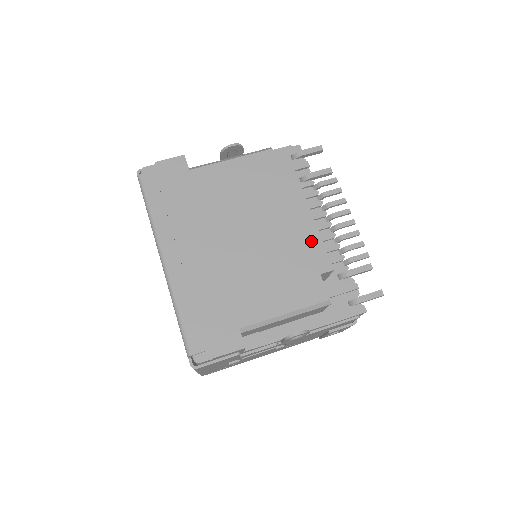
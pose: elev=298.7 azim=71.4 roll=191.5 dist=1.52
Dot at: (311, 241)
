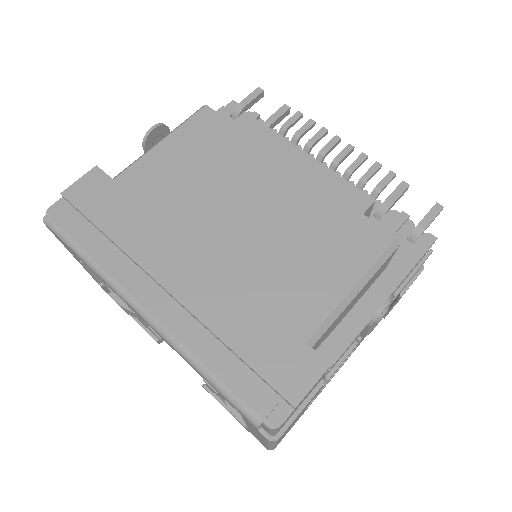
Dot at: (324, 182)
